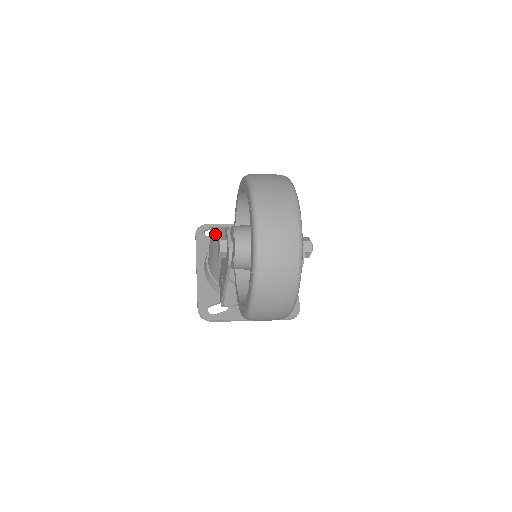
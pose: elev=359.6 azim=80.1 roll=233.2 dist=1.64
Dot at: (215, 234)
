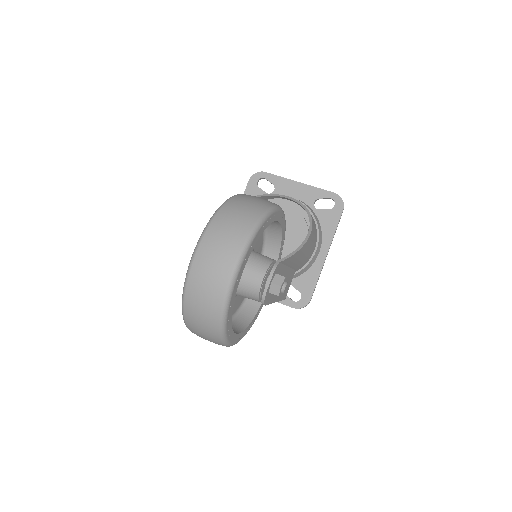
Dot at: occluded
